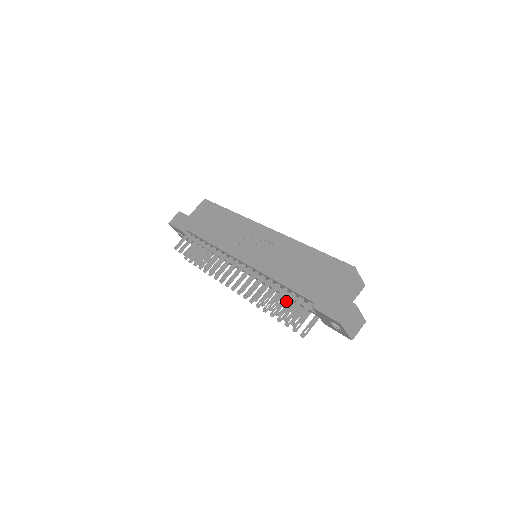
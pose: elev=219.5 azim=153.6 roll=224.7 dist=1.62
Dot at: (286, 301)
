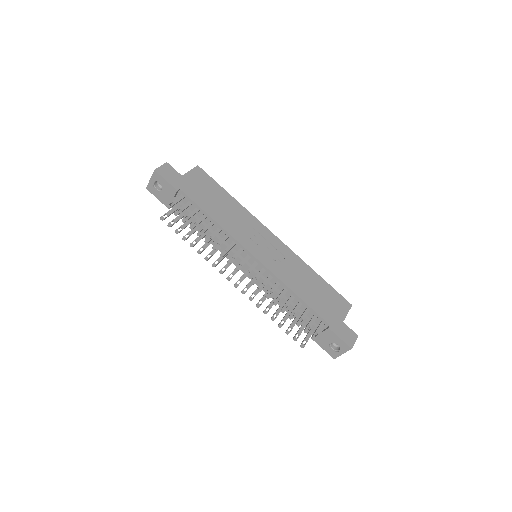
Dot at: (304, 315)
